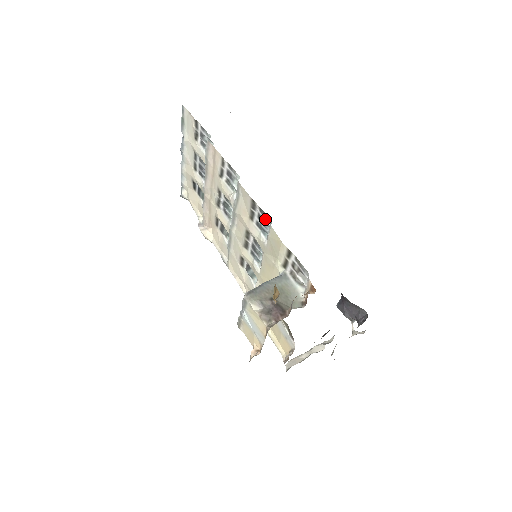
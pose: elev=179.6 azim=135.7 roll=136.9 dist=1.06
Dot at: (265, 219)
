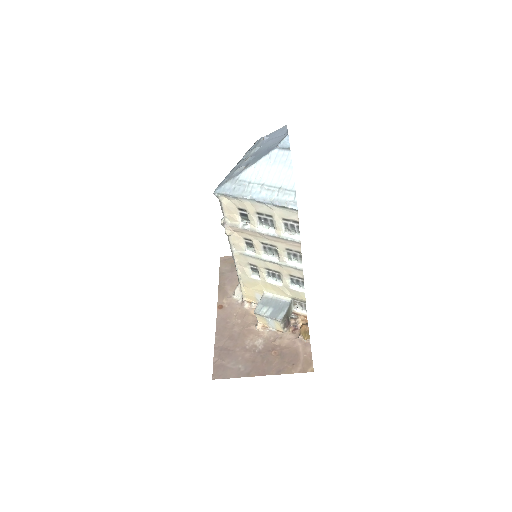
Dot at: (301, 284)
